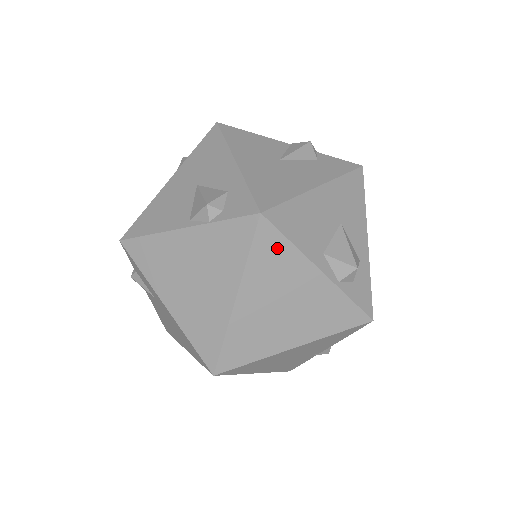
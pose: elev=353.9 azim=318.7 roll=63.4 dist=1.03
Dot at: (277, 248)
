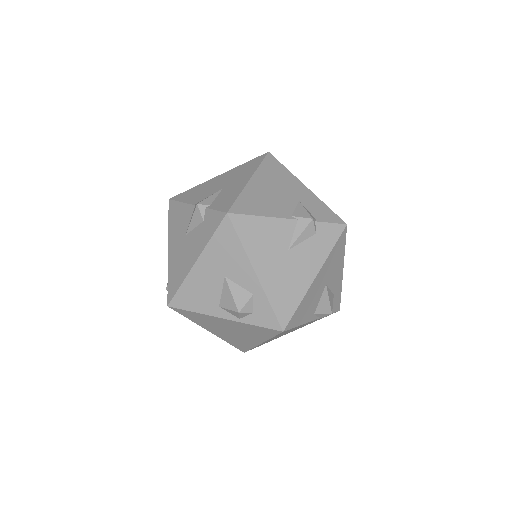
Dot at: (192, 315)
